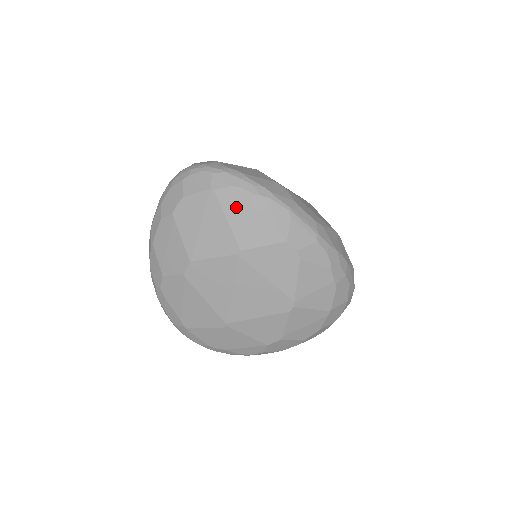
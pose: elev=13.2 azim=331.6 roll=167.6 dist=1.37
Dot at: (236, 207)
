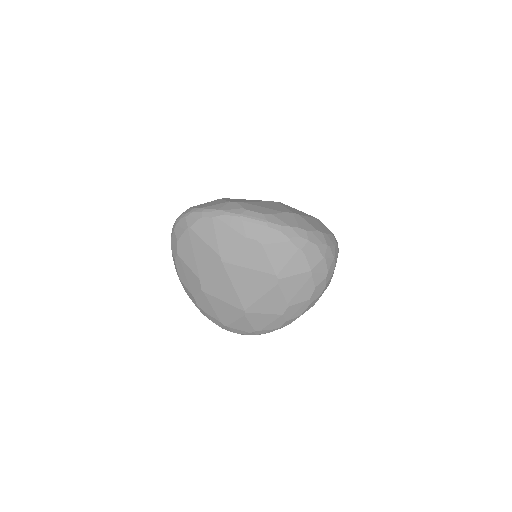
Dot at: (206, 231)
